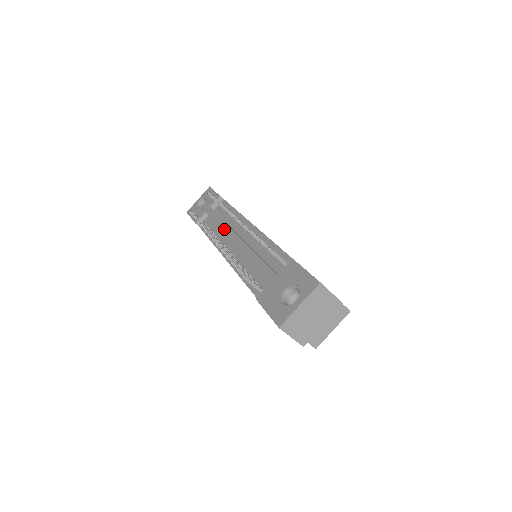
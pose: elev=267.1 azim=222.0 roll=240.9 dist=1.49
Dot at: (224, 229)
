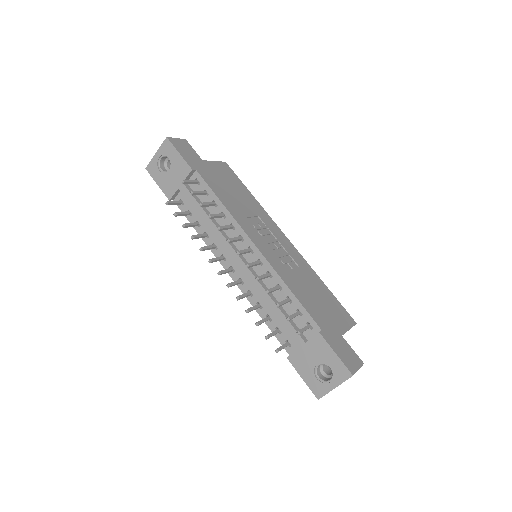
Dot at: (219, 239)
